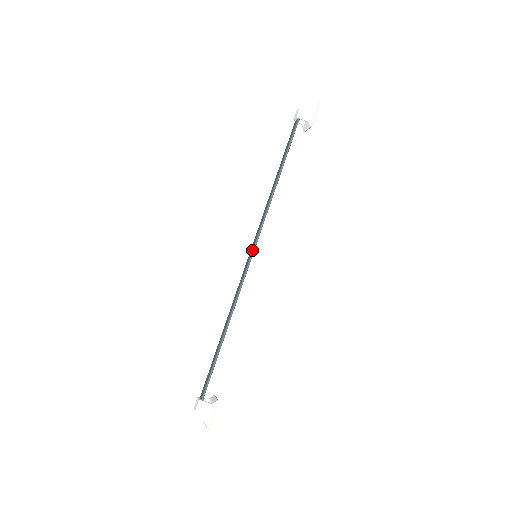
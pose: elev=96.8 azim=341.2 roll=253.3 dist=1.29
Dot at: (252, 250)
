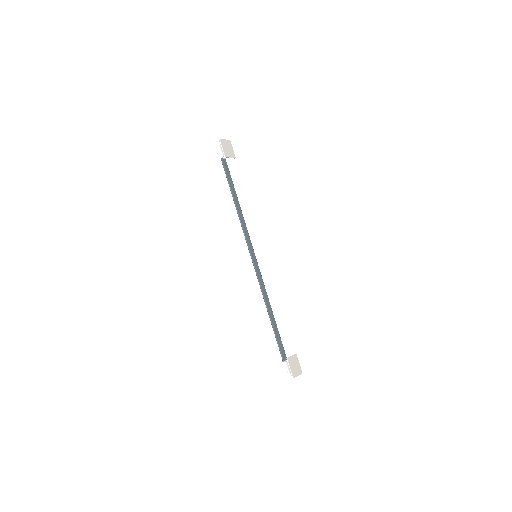
Dot at: (250, 255)
